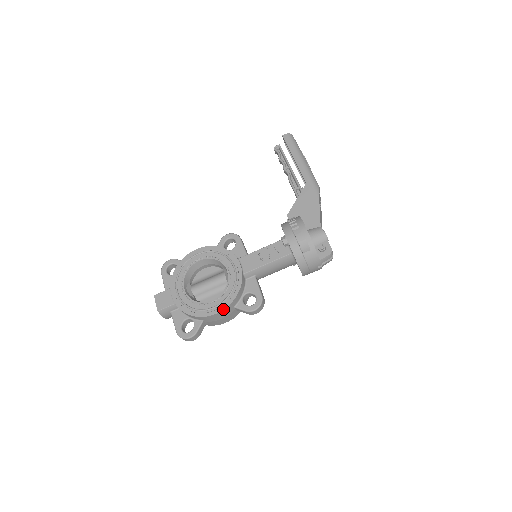
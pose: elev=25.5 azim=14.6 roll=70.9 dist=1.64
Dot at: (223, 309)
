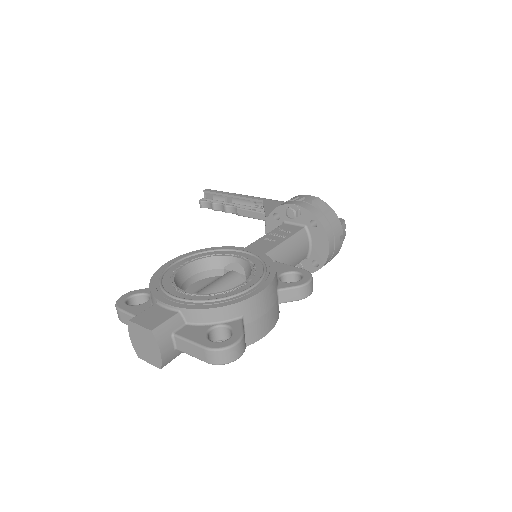
Dot at: (269, 282)
